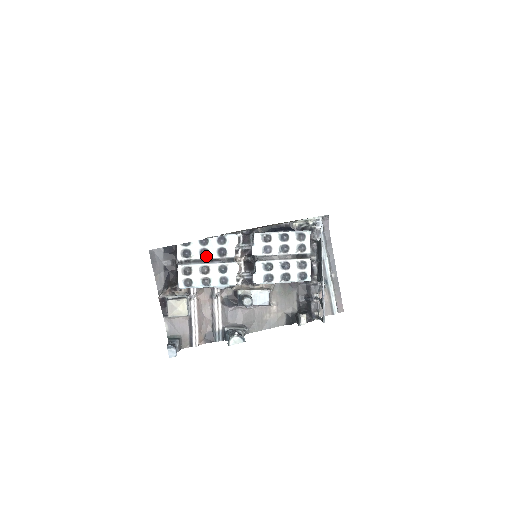
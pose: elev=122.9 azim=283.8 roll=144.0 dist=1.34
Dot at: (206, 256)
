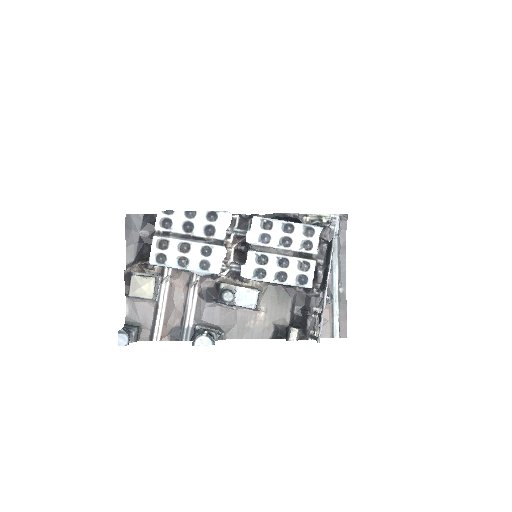
Dot at: (189, 231)
